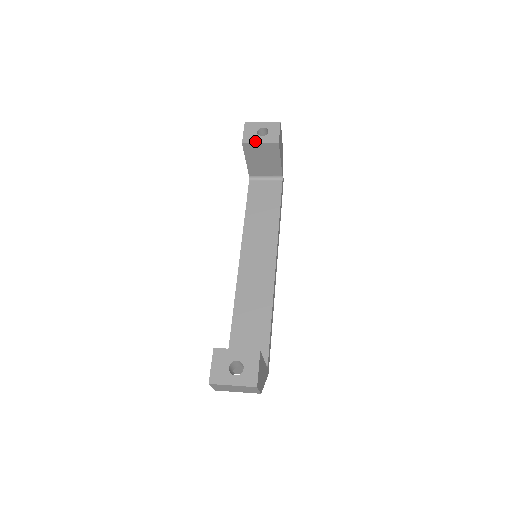
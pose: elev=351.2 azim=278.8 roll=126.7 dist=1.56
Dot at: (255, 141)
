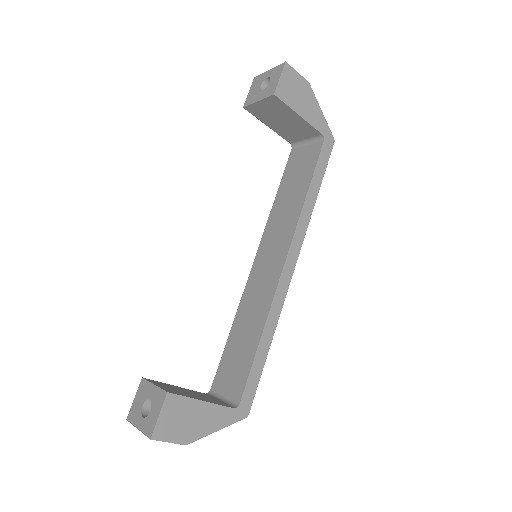
Dot at: (254, 100)
